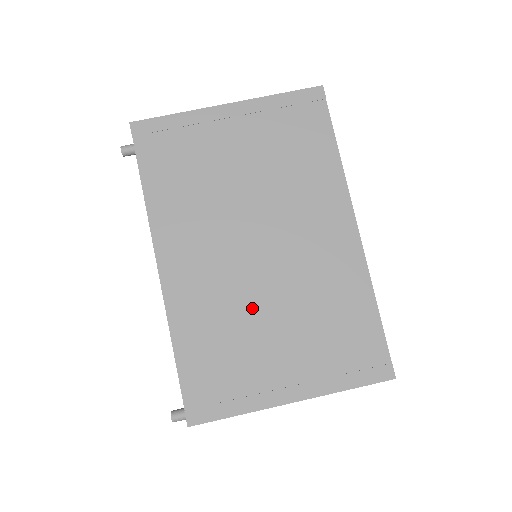
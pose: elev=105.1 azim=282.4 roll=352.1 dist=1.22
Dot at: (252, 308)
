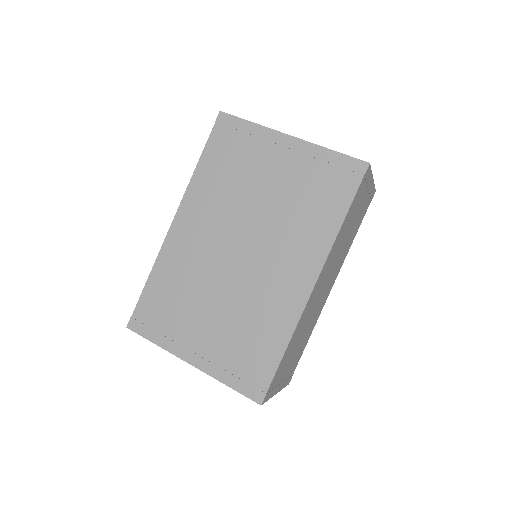
Dot at: (208, 287)
